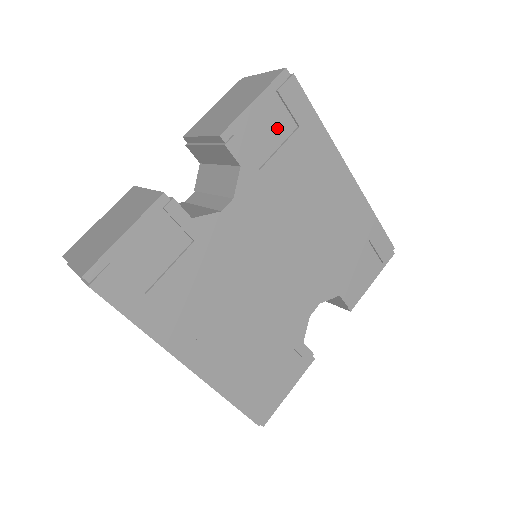
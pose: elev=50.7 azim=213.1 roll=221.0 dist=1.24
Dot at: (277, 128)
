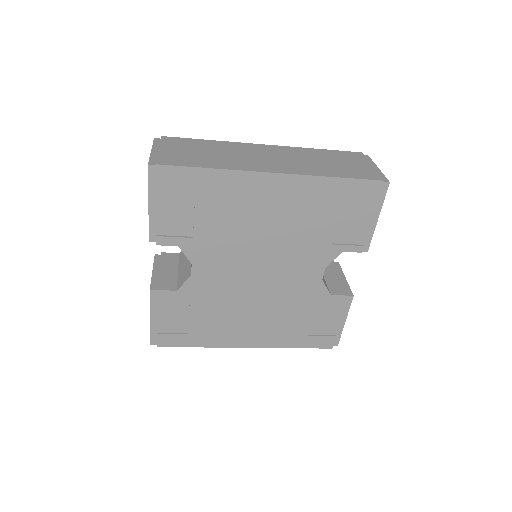
Dot at: (181, 204)
